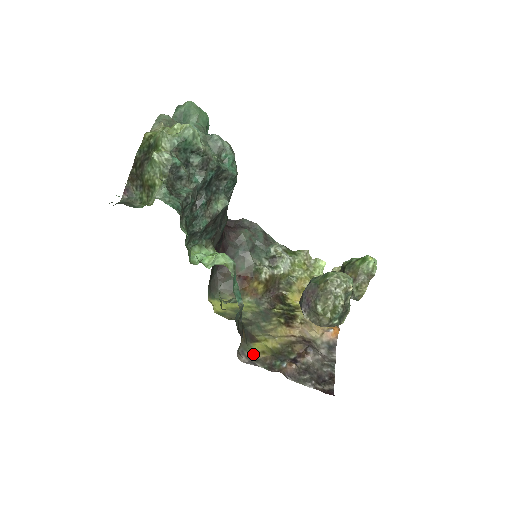
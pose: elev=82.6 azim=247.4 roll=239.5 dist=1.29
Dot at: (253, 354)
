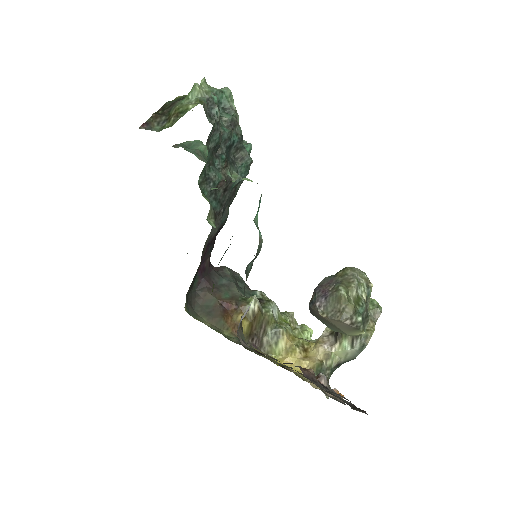
Dot at: (254, 348)
